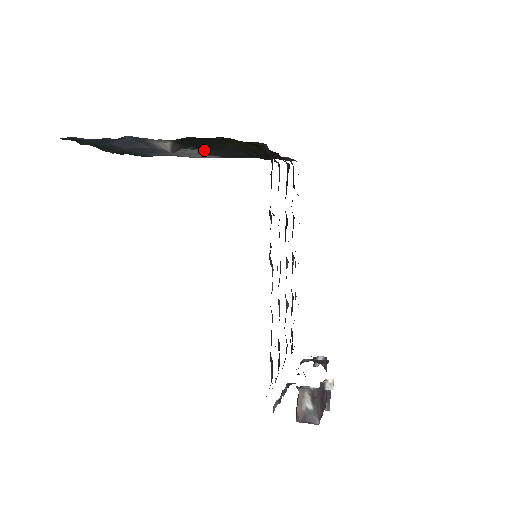
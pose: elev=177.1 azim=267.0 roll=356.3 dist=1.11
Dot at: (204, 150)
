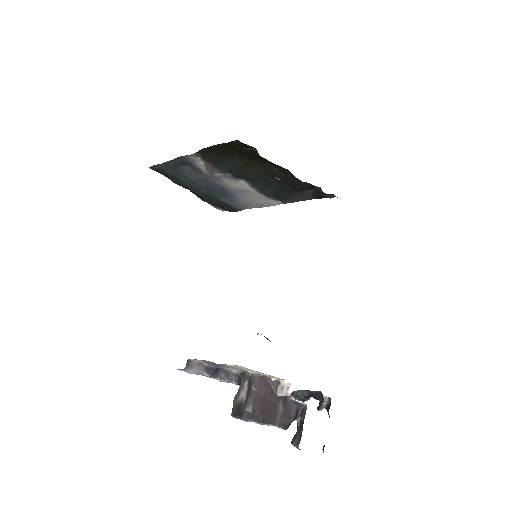
Dot at: (250, 184)
